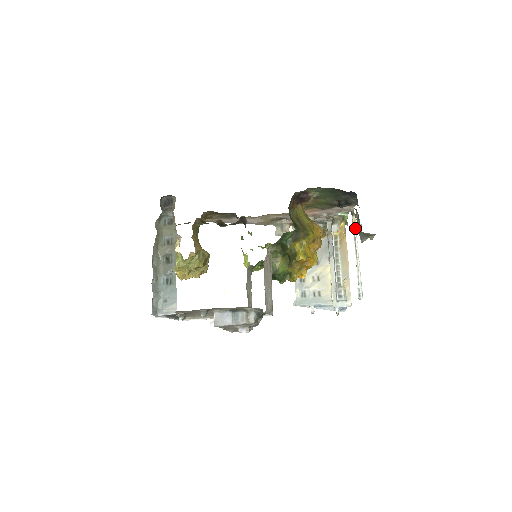
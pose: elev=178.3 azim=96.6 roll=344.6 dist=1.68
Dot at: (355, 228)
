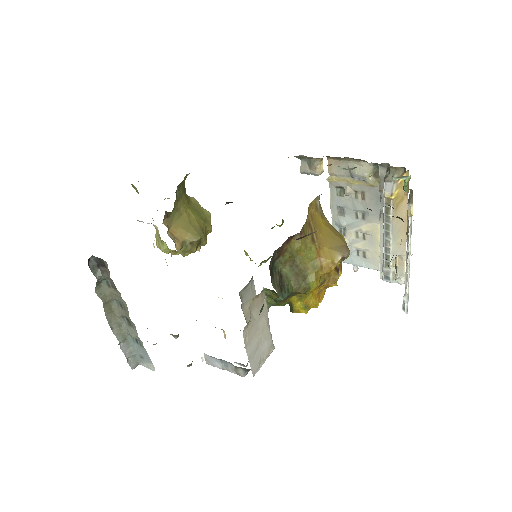
Dot at: (409, 224)
